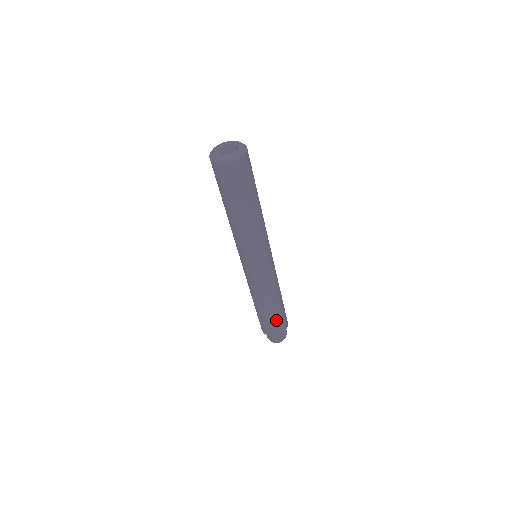
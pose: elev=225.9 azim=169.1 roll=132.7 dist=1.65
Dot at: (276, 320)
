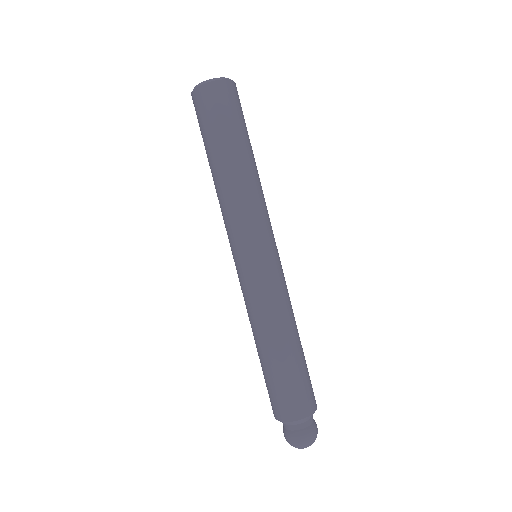
Dot at: (303, 375)
